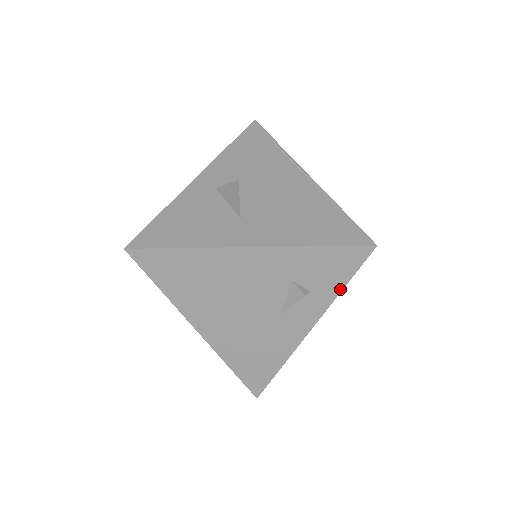
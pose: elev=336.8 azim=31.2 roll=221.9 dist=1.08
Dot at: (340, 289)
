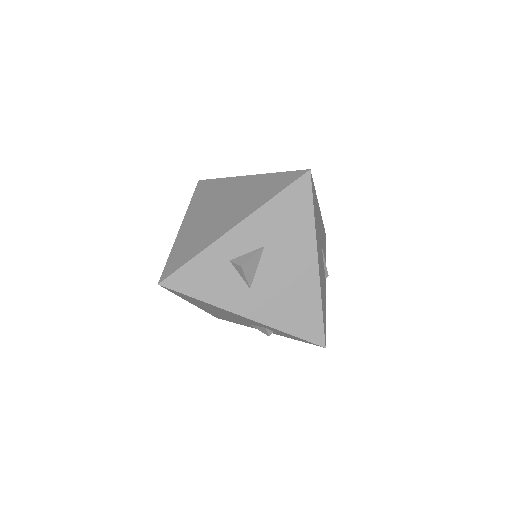
Dot at: occluded
